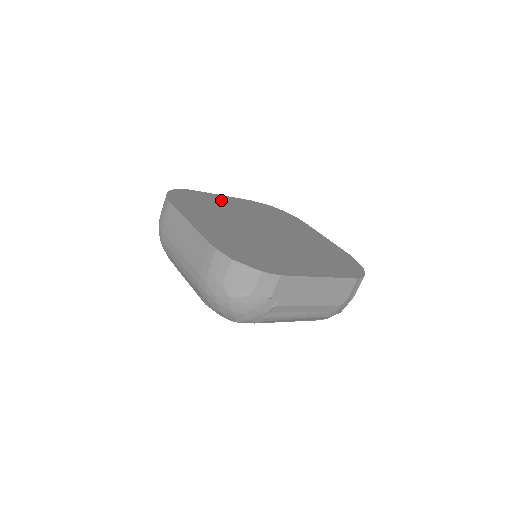
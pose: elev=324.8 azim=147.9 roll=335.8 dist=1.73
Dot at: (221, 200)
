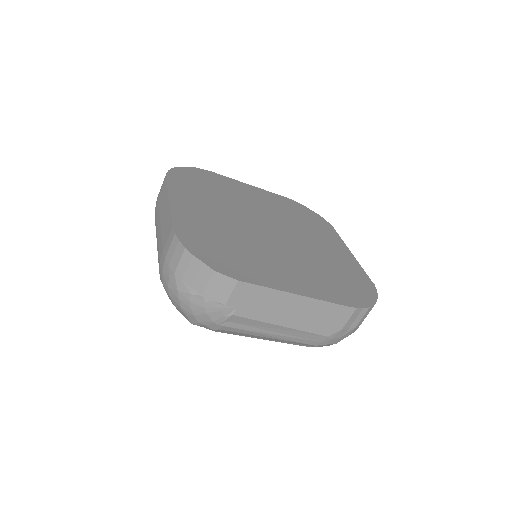
Dot at: (240, 187)
